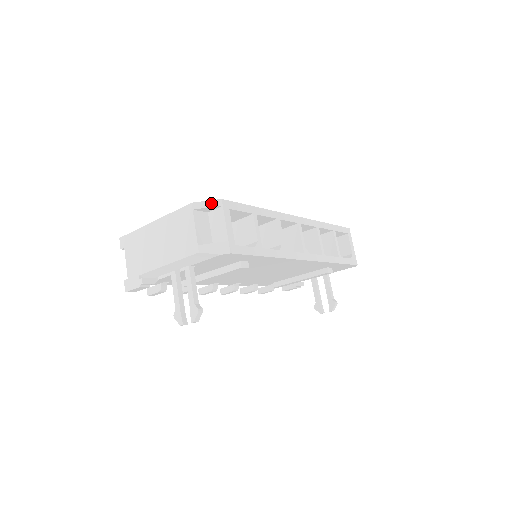
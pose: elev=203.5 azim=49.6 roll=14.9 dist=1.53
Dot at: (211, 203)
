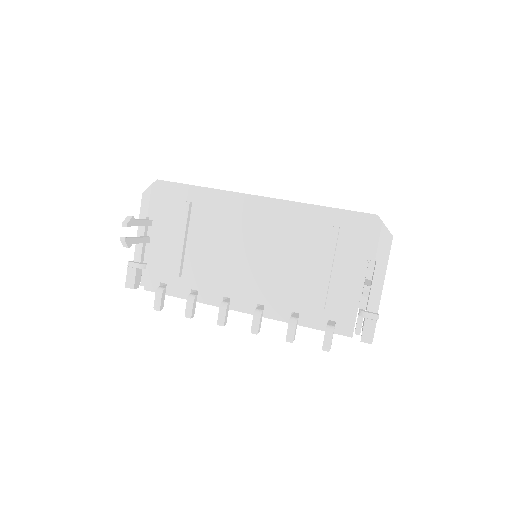
Dot at: occluded
